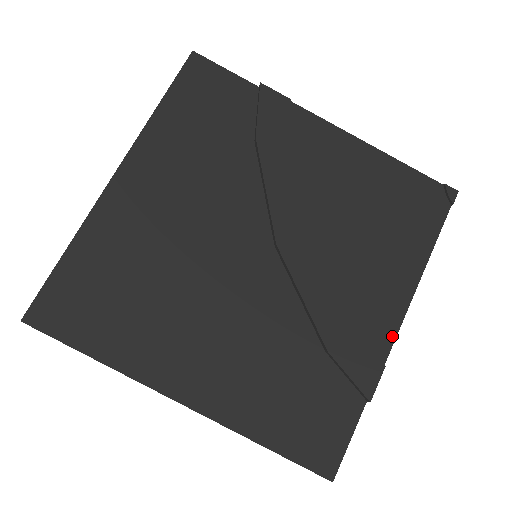
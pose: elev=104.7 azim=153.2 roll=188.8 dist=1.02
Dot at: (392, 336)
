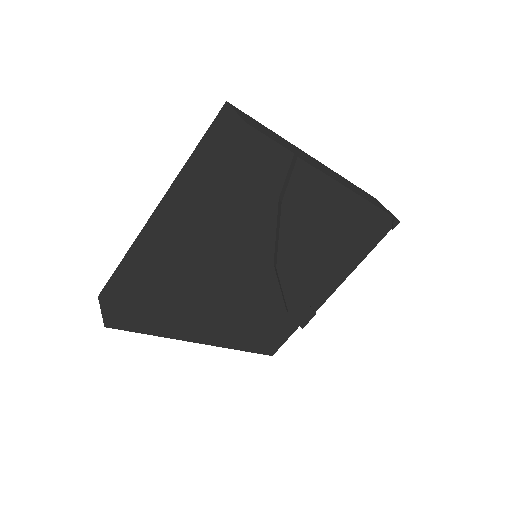
Dot at: (325, 300)
